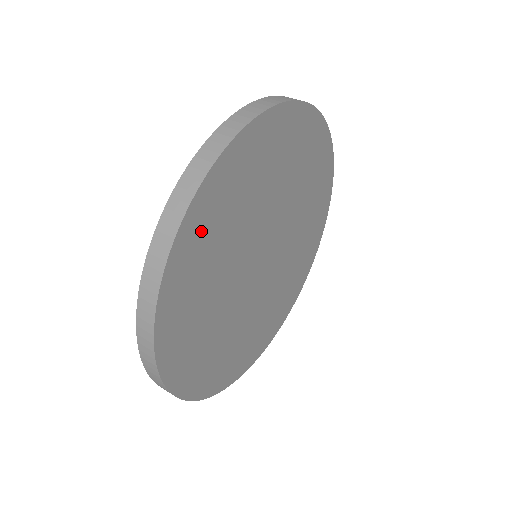
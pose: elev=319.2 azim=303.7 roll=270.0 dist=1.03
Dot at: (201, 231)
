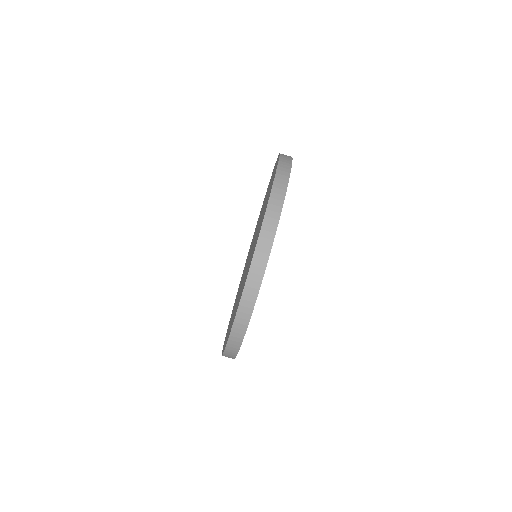
Dot at: occluded
